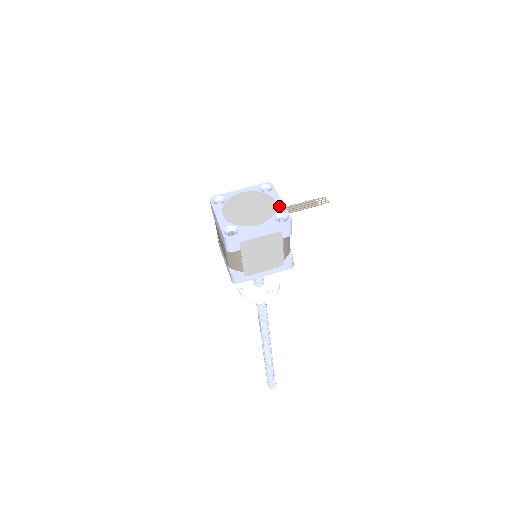
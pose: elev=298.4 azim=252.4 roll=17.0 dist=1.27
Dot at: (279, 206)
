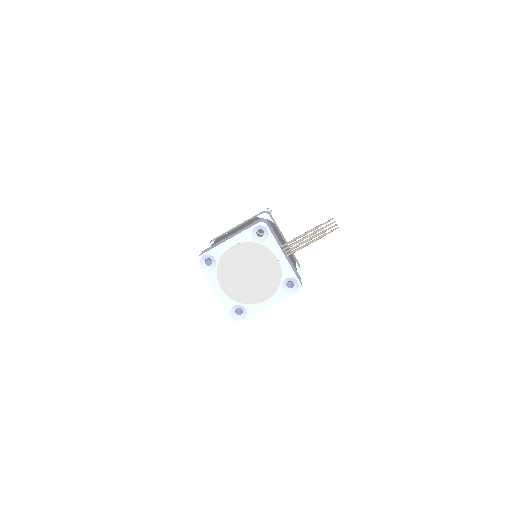
Dot at: (283, 267)
